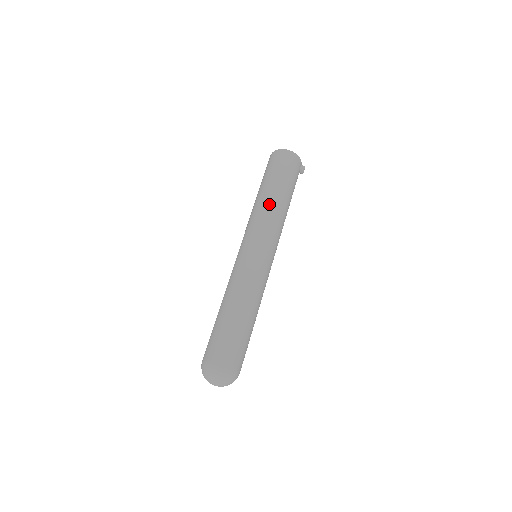
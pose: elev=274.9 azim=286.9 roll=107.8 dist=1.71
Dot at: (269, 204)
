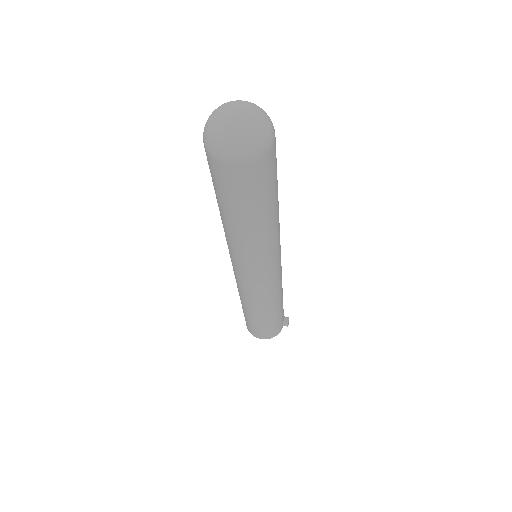
Dot at: occluded
